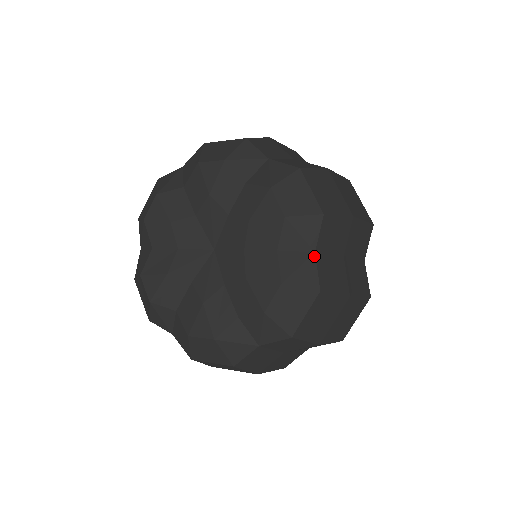
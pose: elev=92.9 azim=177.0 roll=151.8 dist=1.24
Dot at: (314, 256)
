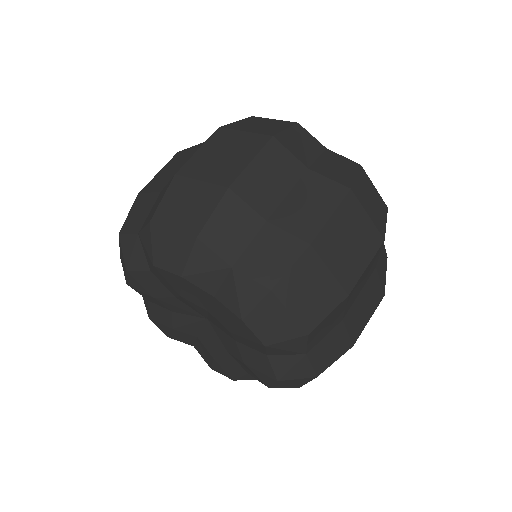
Dot at: (235, 271)
